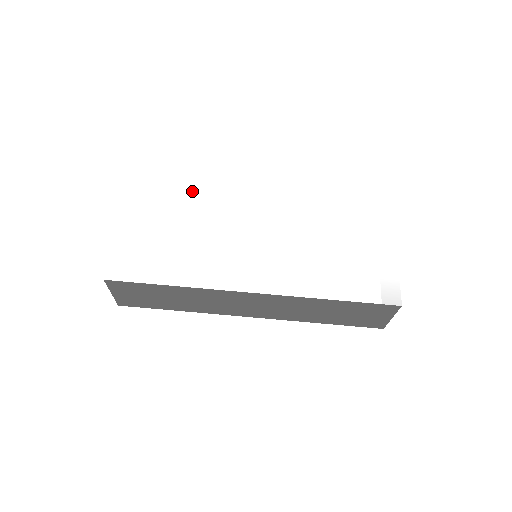
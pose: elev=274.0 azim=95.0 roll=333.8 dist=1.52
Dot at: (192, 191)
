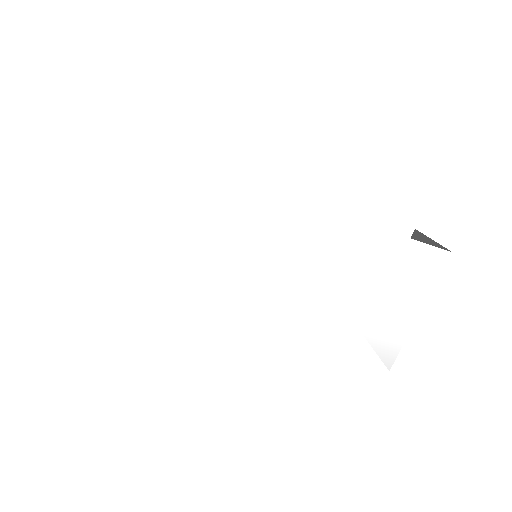
Dot at: (188, 168)
